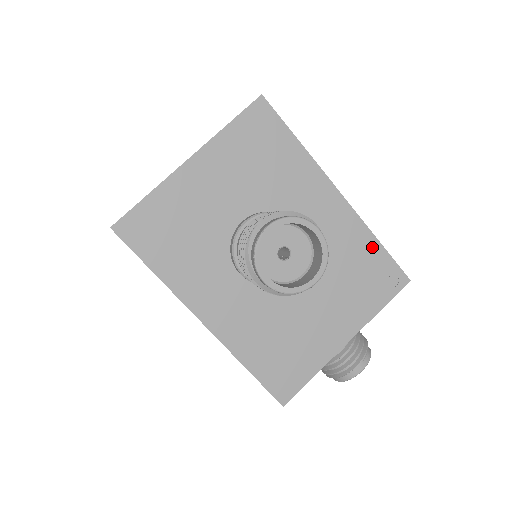
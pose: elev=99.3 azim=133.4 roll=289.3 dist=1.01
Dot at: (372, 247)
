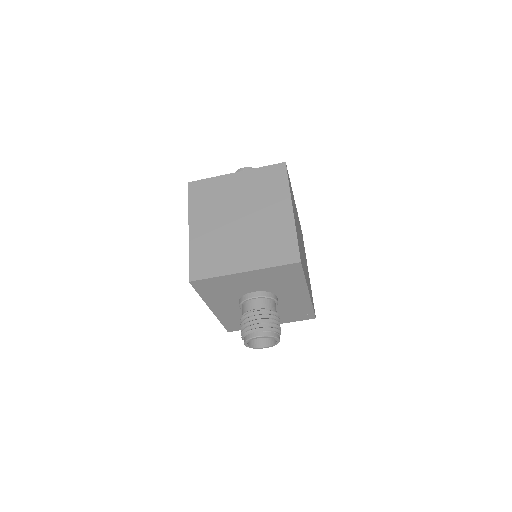
Dot at: (308, 308)
